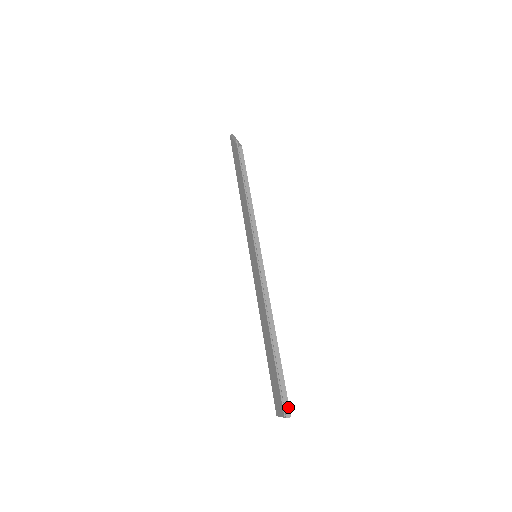
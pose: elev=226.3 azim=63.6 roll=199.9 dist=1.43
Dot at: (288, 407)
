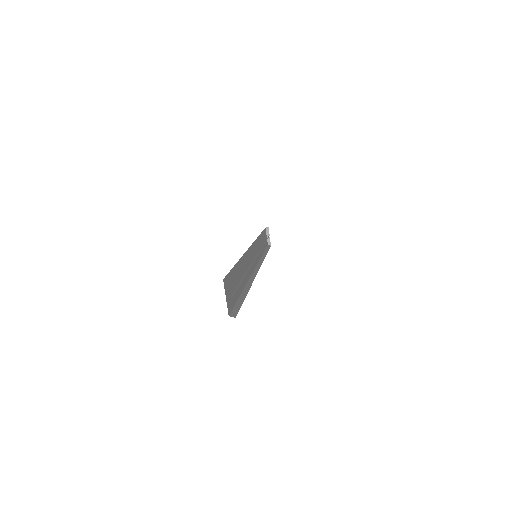
Dot at: (236, 313)
